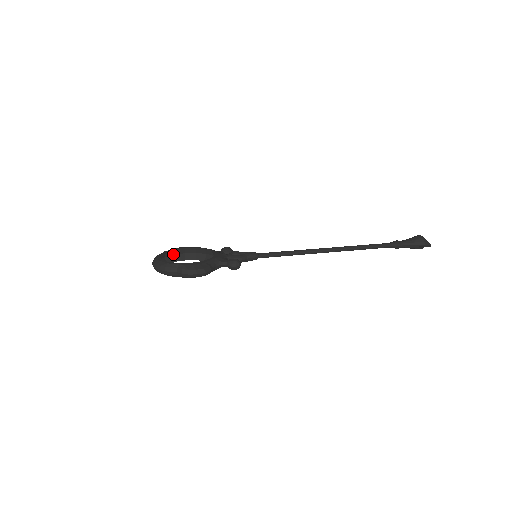
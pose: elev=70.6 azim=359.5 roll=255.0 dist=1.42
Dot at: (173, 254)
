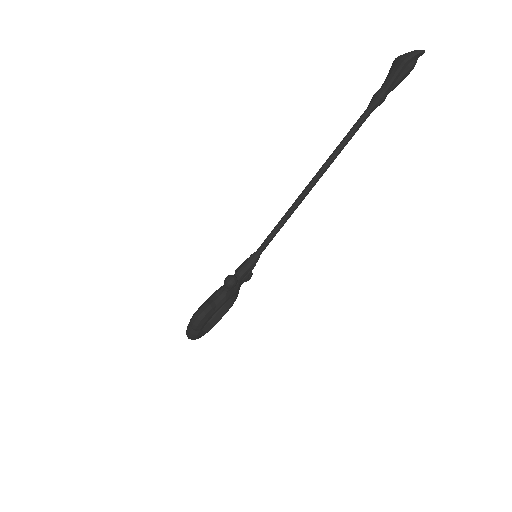
Dot at: (216, 314)
